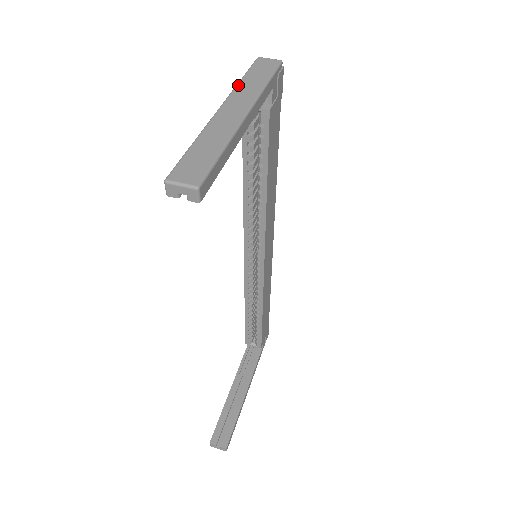
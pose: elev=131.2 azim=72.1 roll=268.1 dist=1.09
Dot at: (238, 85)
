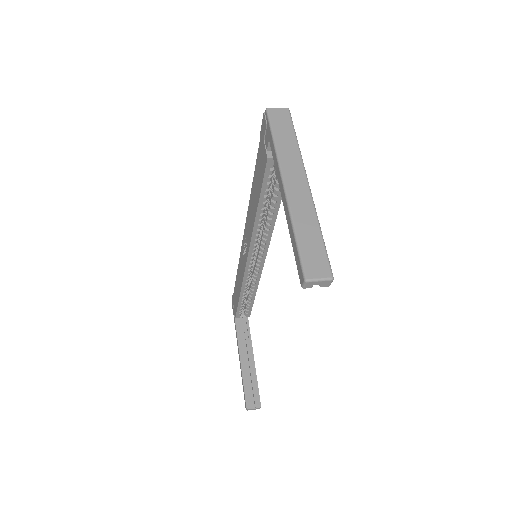
Dot at: (278, 151)
